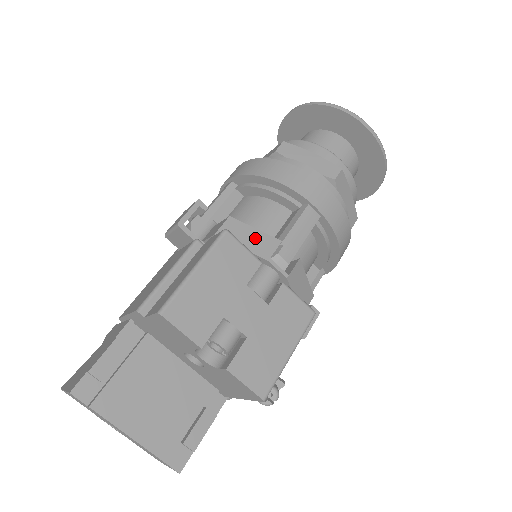
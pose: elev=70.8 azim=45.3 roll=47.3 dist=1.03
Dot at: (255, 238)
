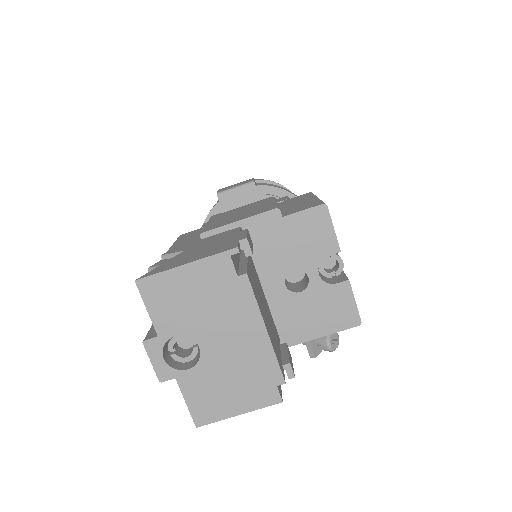
Dot at: occluded
